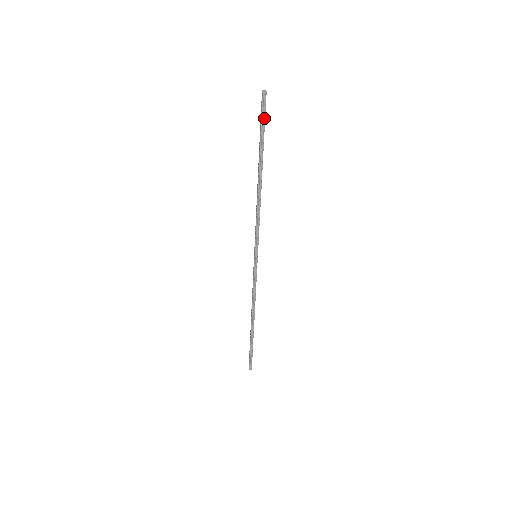
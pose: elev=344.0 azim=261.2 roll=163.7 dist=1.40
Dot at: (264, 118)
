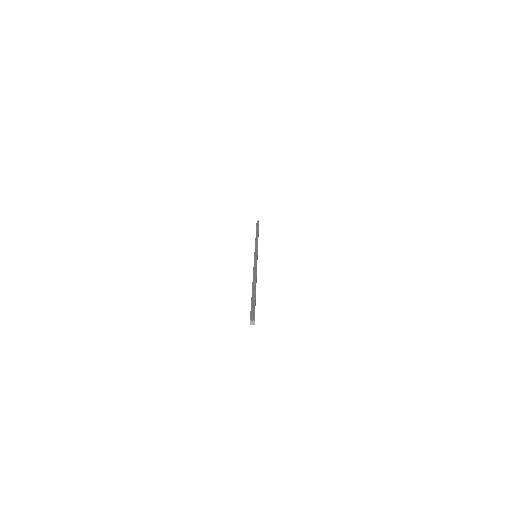
Dot at: (258, 224)
